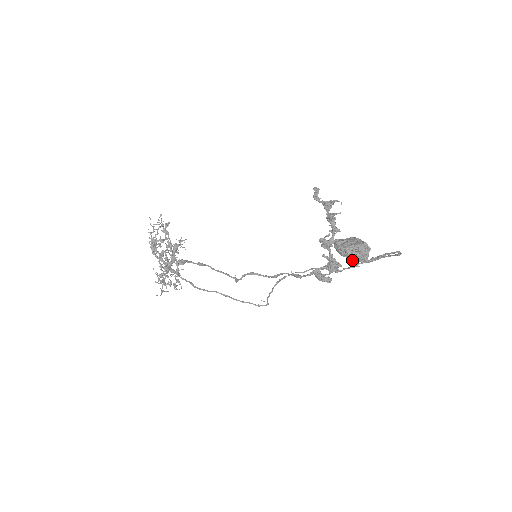
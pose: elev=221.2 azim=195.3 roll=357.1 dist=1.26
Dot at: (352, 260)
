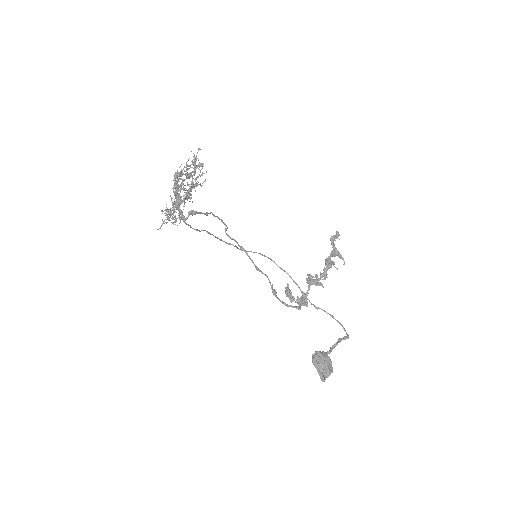
Dot at: occluded
